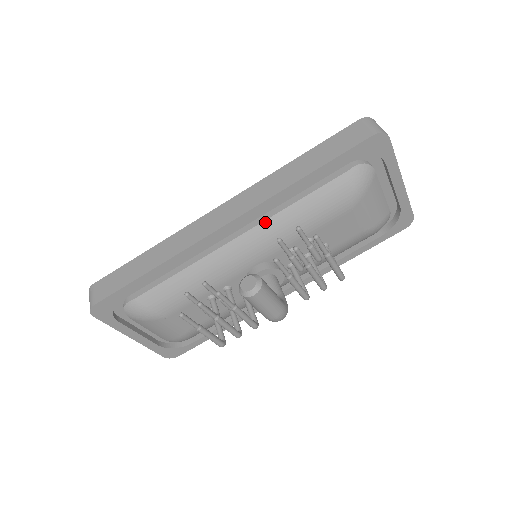
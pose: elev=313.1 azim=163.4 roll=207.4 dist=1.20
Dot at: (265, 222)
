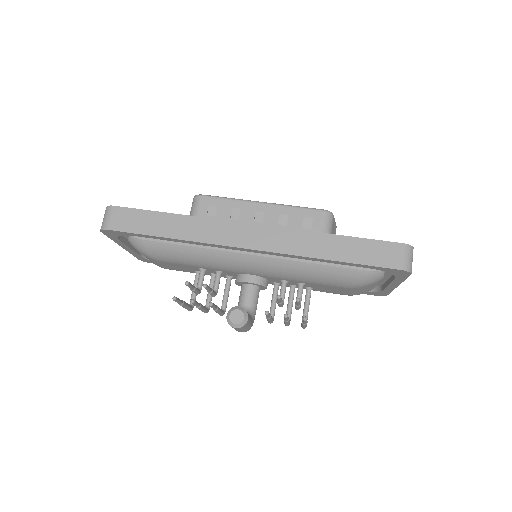
Dot at: (279, 260)
